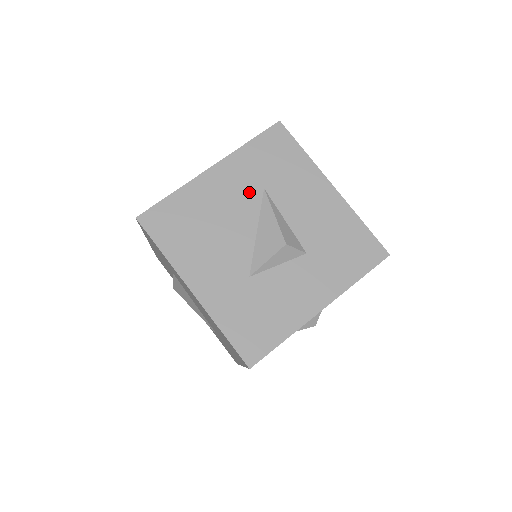
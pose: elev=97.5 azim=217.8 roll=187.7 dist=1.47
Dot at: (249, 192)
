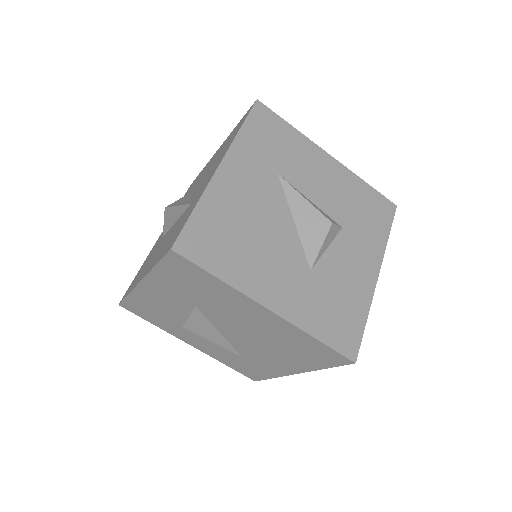
Dot at: (267, 182)
